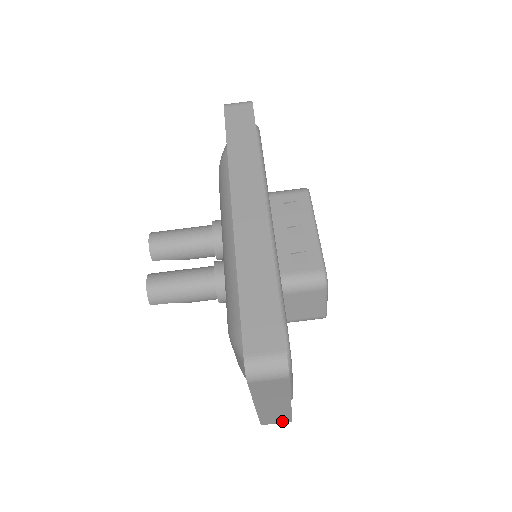
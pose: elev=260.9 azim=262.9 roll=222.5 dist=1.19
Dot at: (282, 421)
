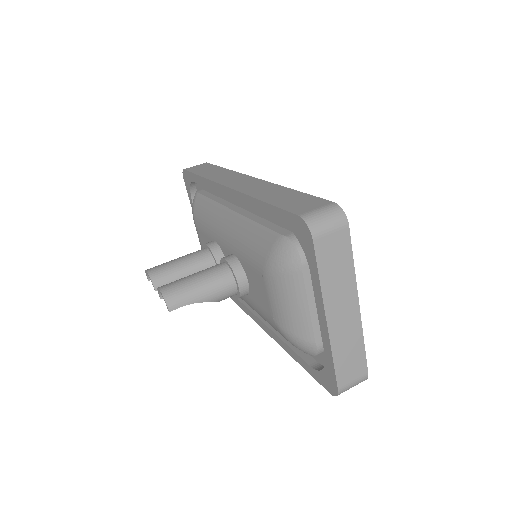
Dot at: (358, 373)
